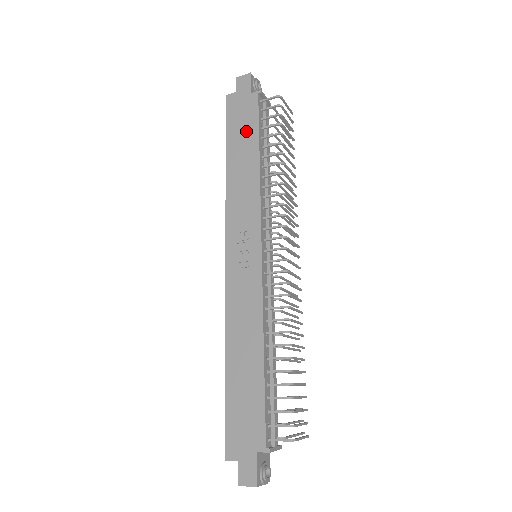
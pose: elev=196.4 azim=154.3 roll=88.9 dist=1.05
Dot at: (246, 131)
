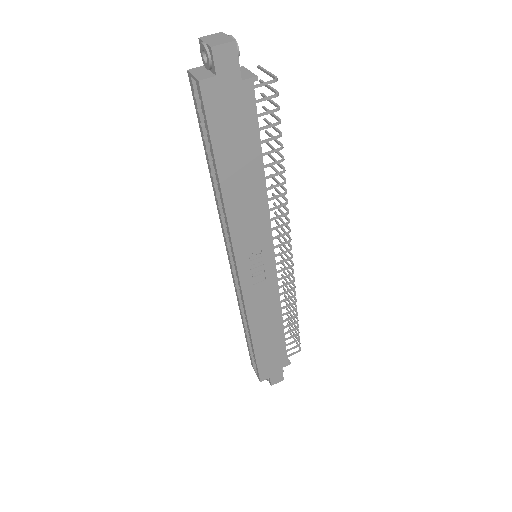
Dot at: (243, 141)
